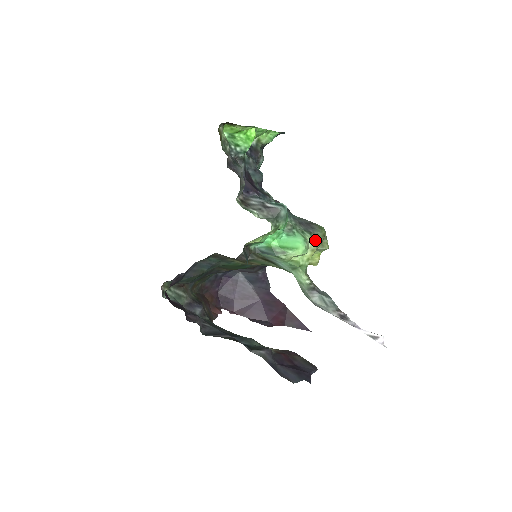
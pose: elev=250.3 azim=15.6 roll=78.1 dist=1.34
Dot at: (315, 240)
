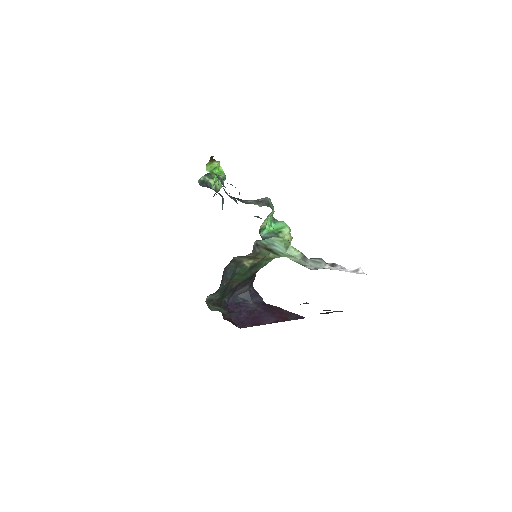
Dot at: occluded
